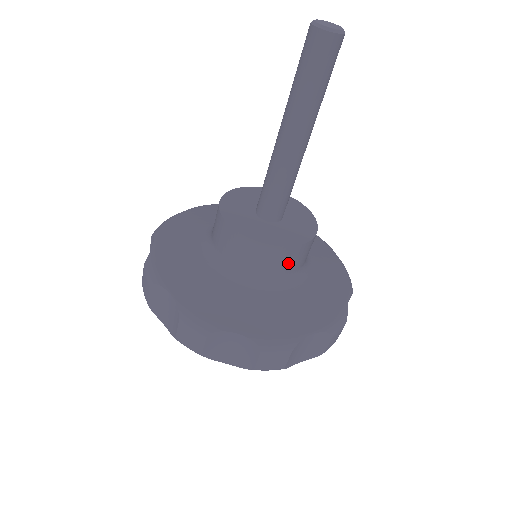
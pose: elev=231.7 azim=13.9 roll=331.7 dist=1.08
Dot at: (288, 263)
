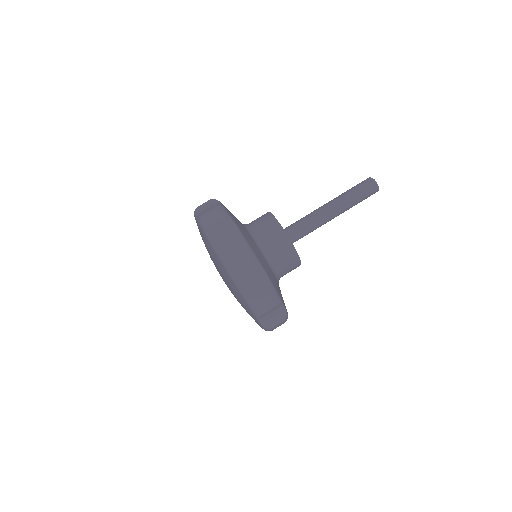
Dot at: (267, 230)
